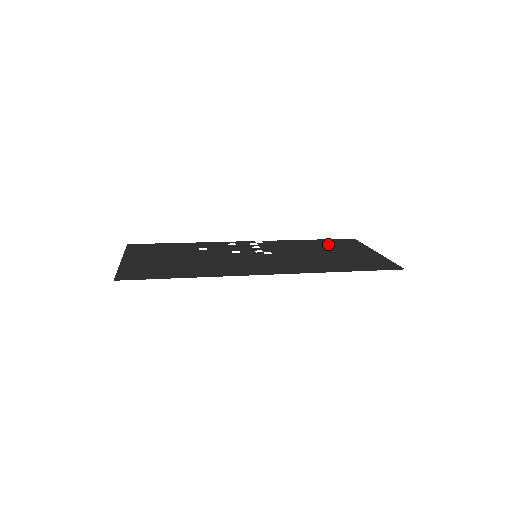
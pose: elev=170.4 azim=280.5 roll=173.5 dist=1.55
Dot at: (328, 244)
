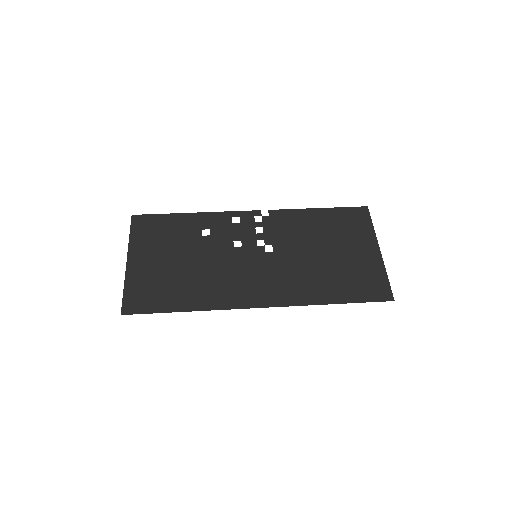
Dot at: (335, 224)
